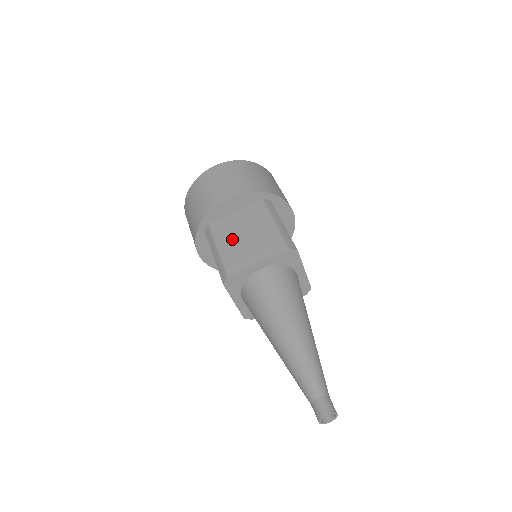
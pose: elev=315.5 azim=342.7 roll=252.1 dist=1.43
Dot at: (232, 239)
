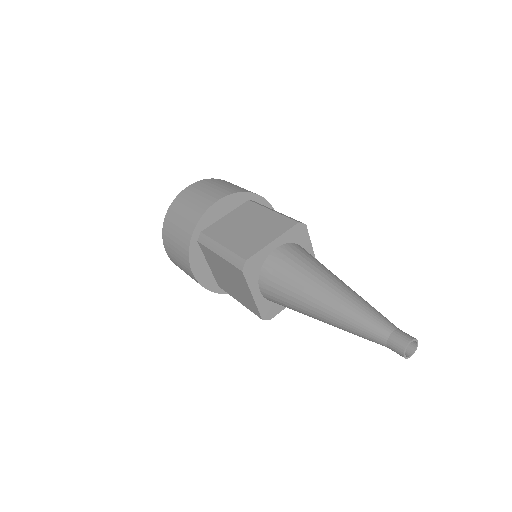
Dot at: (234, 234)
